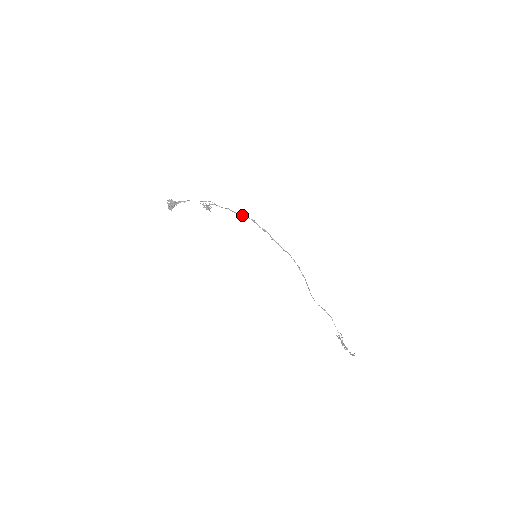
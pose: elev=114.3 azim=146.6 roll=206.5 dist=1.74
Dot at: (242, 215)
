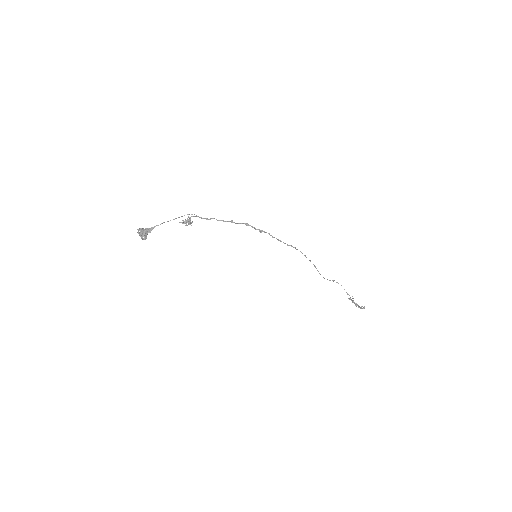
Dot at: (233, 222)
